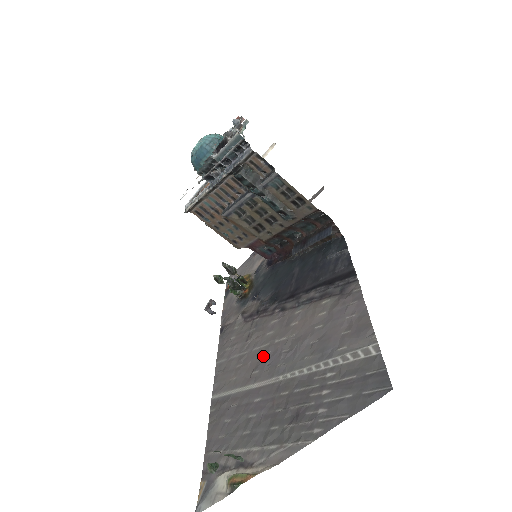
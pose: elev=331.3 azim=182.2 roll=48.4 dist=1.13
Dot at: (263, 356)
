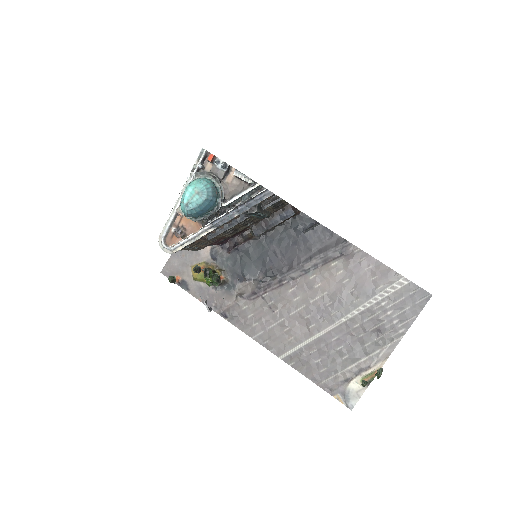
Dot at: (309, 315)
